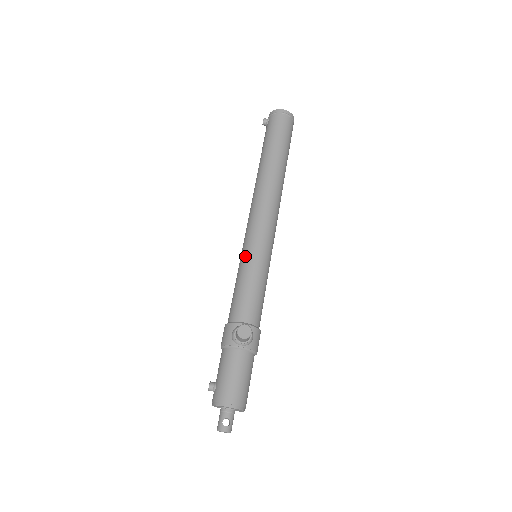
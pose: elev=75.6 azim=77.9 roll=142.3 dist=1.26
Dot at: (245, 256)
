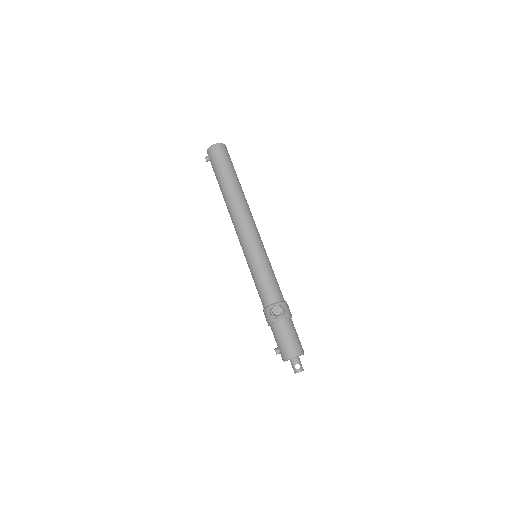
Dot at: (250, 261)
